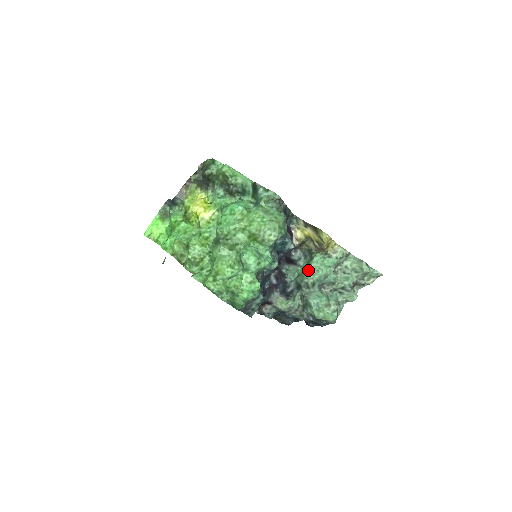
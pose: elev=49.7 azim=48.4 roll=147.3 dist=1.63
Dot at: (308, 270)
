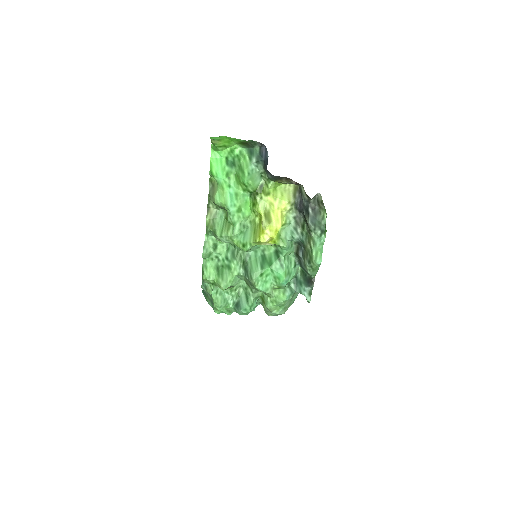
Dot at: occluded
